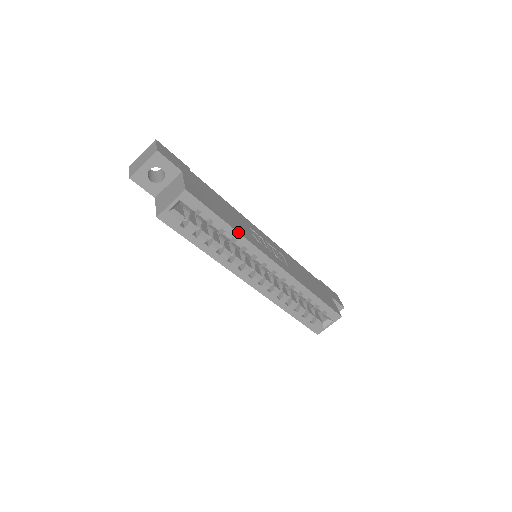
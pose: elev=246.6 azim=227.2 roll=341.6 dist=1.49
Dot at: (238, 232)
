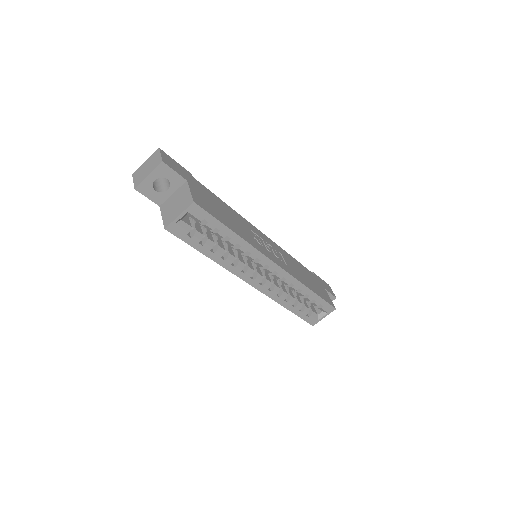
Dot at: (243, 239)
